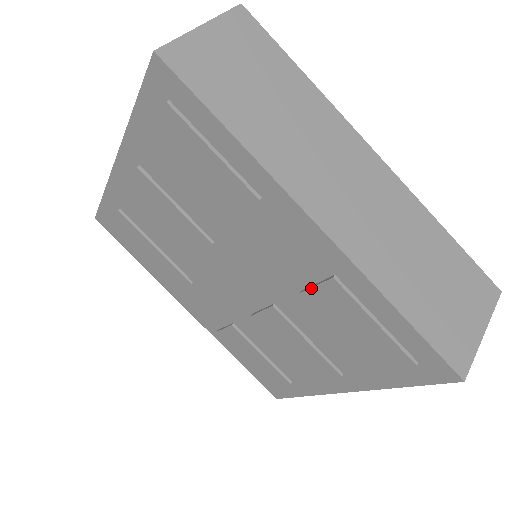
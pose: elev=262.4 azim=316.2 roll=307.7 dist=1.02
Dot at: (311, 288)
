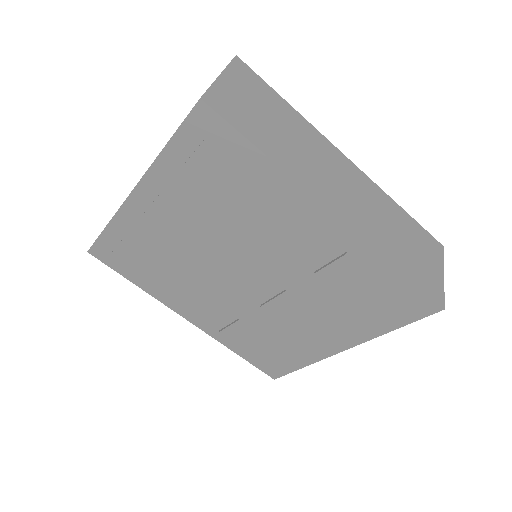
Dot at: (325, 267)
